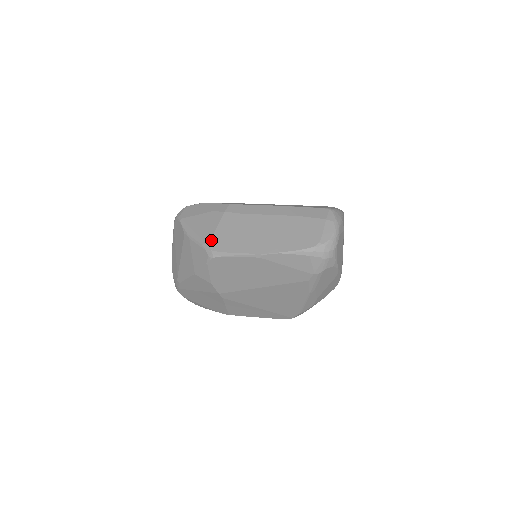
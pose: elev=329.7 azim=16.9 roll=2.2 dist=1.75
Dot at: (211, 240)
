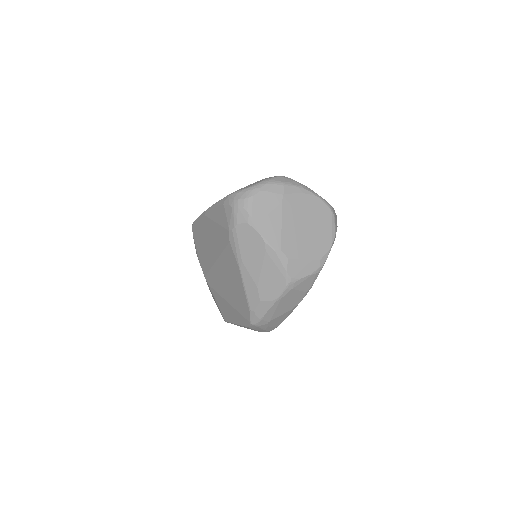
Dot at: occluded
